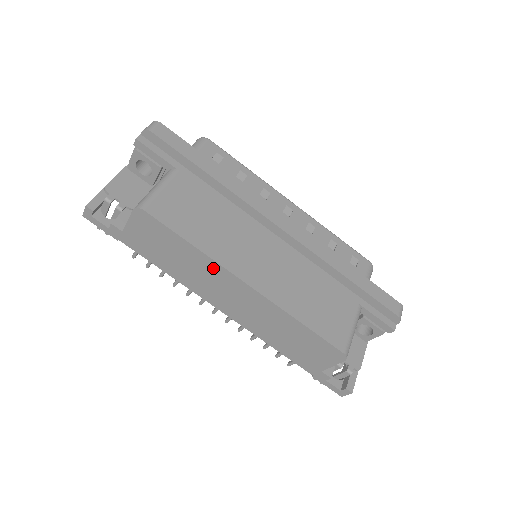
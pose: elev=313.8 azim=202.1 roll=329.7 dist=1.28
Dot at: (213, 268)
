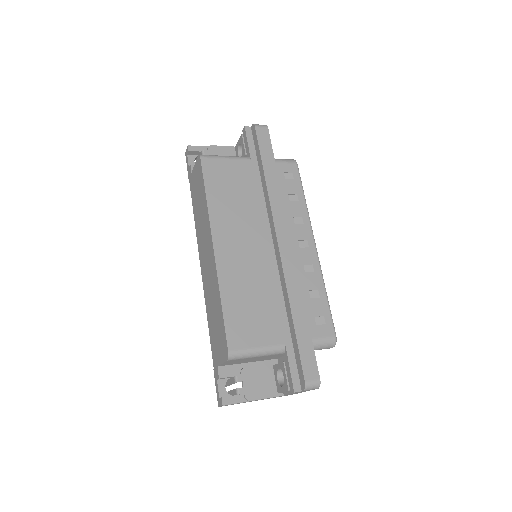
Dot at: (207, 223)
